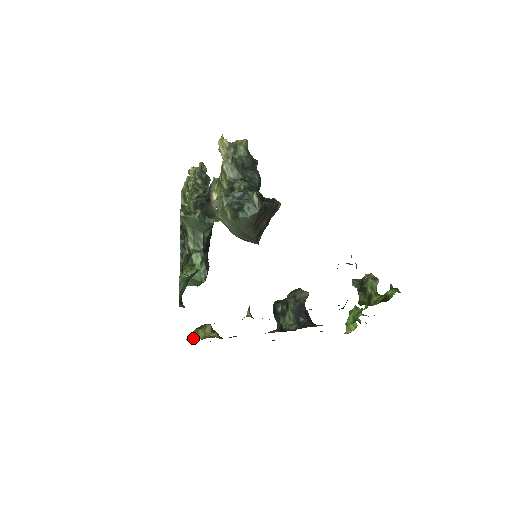
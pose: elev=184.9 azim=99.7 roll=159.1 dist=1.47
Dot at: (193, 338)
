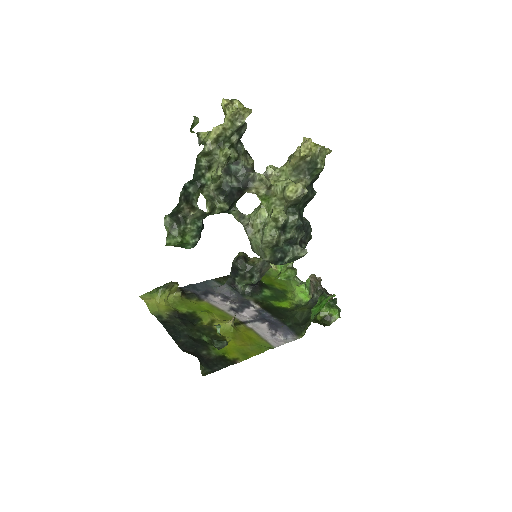
Dot at: (161, 301)
